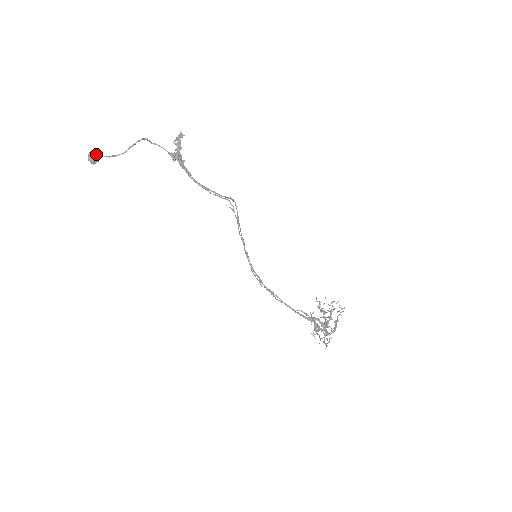
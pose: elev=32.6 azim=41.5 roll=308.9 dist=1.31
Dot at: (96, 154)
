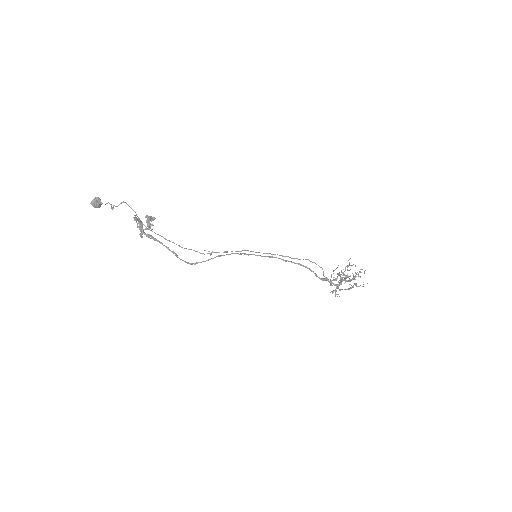
Dot at: (95, 206)
